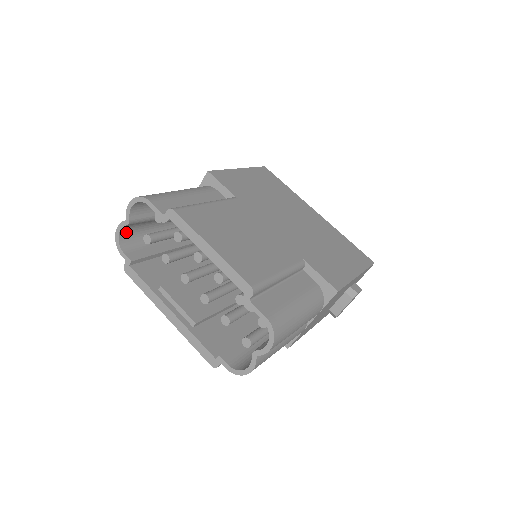
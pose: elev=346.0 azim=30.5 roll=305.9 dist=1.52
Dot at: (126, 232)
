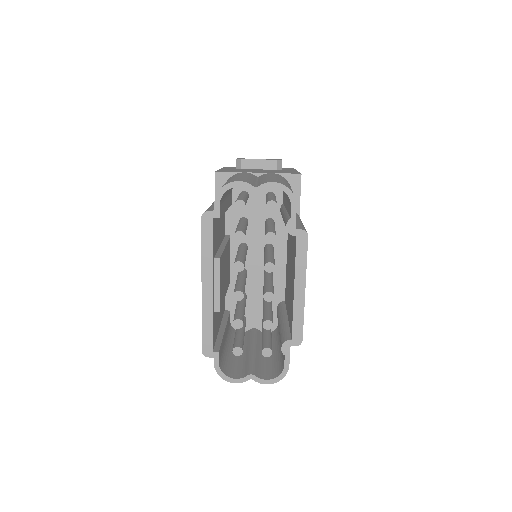
Dot at: occluded
